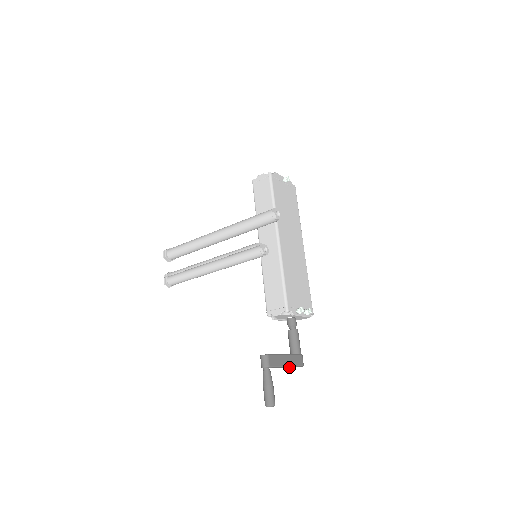
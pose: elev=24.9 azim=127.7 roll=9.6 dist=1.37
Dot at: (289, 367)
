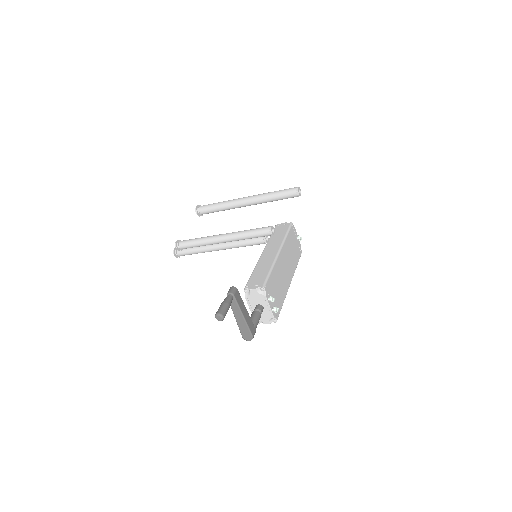
Dot at: (242, 328)
